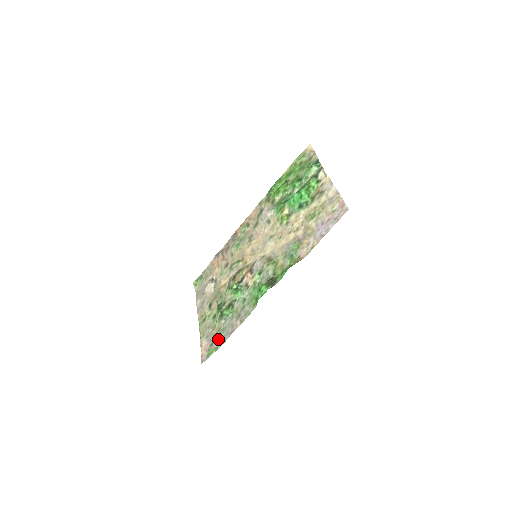
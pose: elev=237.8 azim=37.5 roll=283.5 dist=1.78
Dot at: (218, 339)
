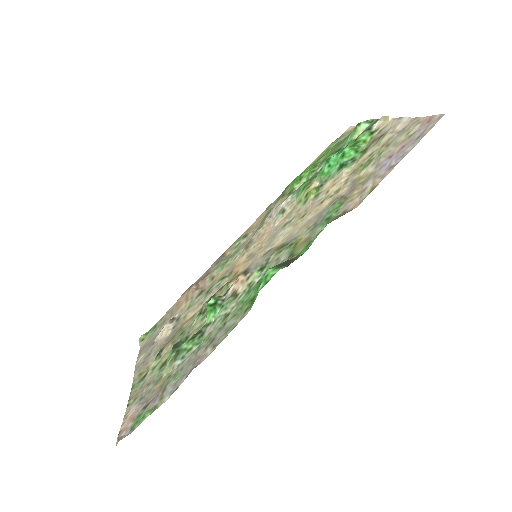
Dot at: (161, 392)
